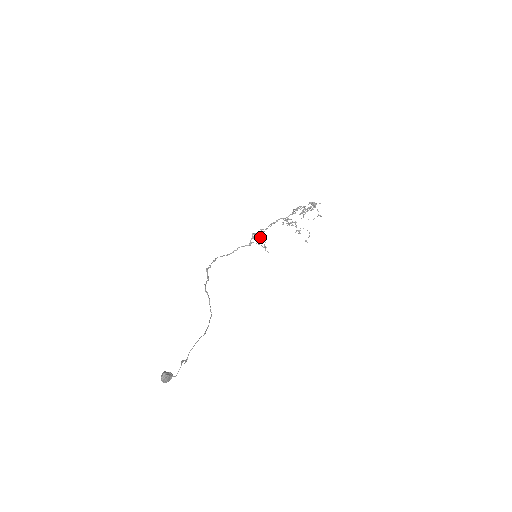
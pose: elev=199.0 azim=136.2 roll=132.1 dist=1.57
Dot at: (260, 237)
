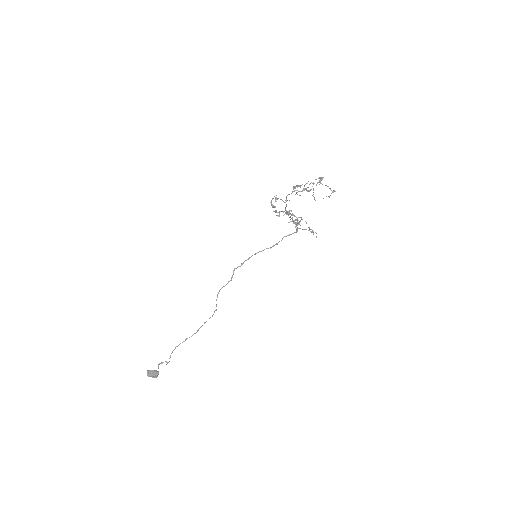
Dot at: occluded
